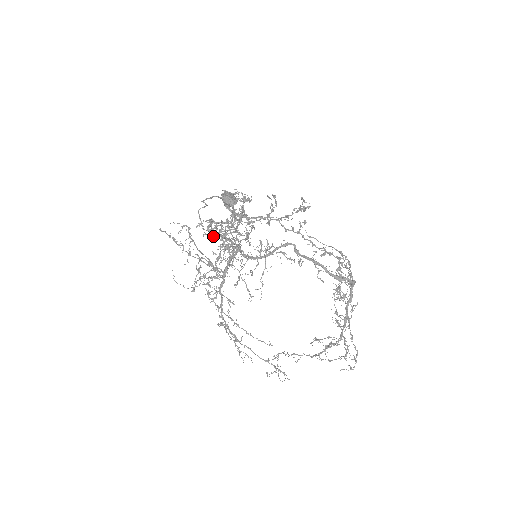
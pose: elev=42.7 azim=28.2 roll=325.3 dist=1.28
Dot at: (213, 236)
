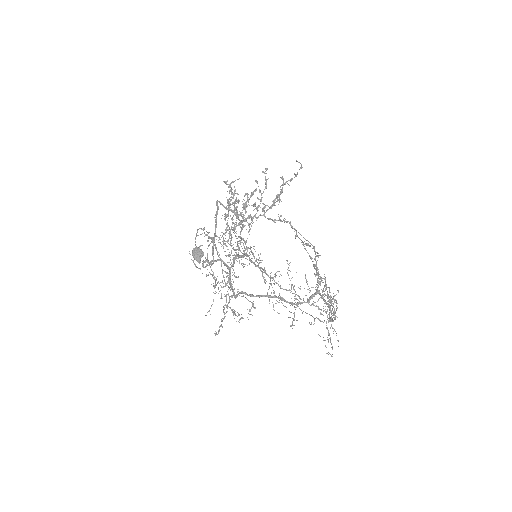
Dot at: occluded
